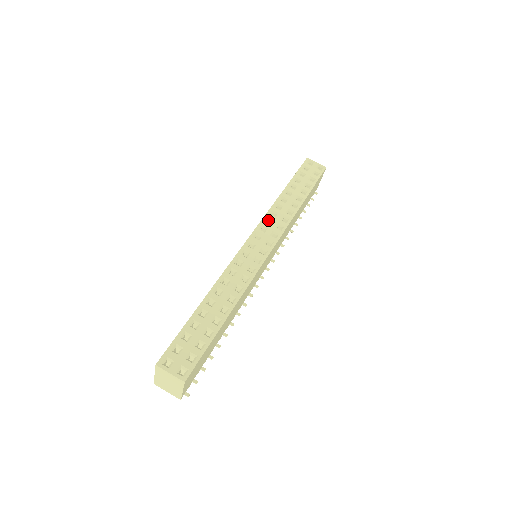
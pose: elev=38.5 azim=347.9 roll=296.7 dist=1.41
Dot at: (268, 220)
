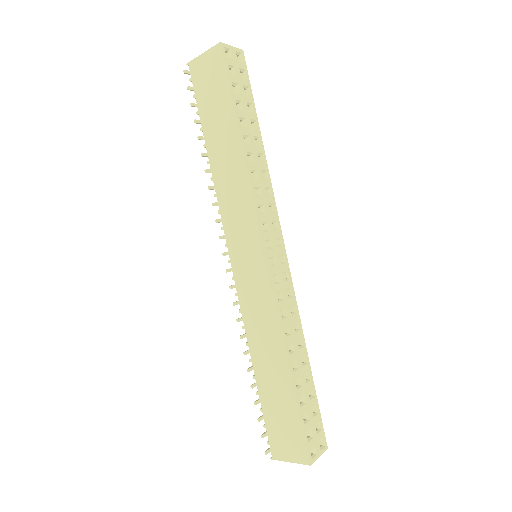
Dot at: (259, 207)
